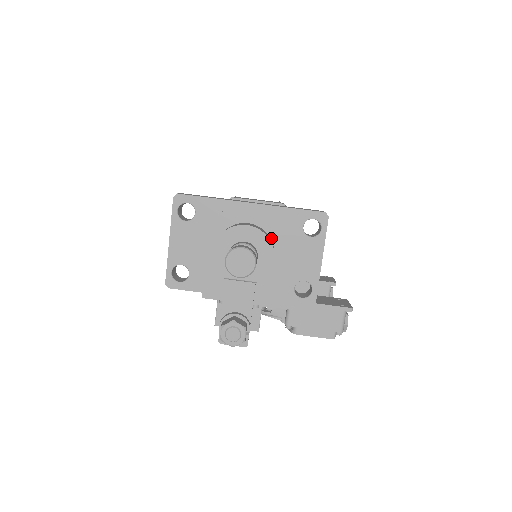
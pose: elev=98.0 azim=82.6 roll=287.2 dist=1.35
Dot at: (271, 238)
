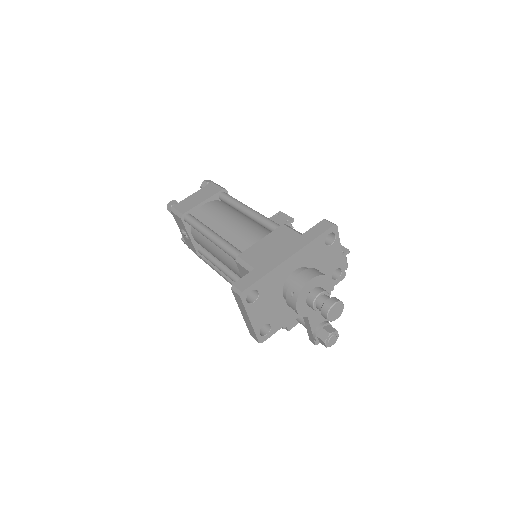
Dot at: (310, 265)
